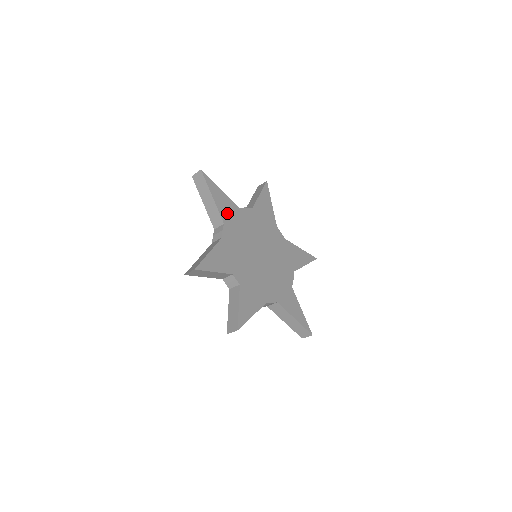
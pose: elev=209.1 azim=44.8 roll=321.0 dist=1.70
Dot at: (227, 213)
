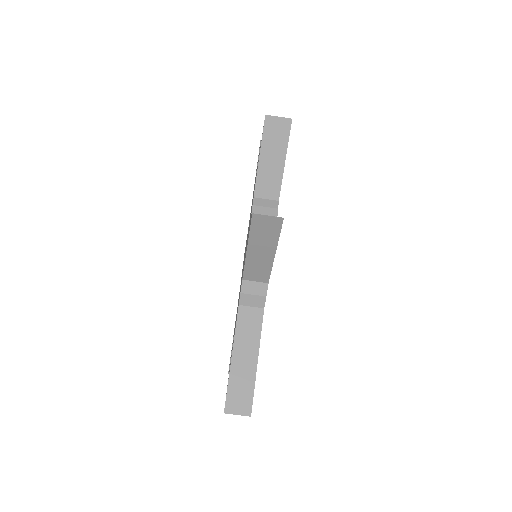
Dot at: occluded
